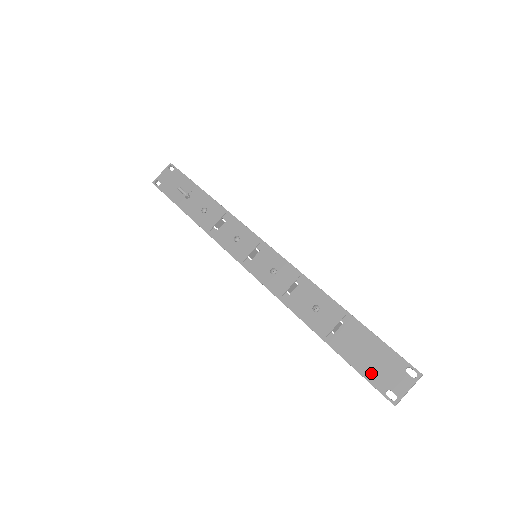
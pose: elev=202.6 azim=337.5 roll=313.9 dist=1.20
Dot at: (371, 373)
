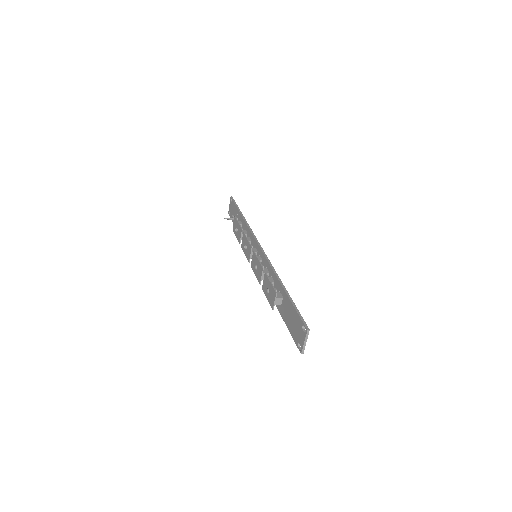
Dot at: (293, 332)
